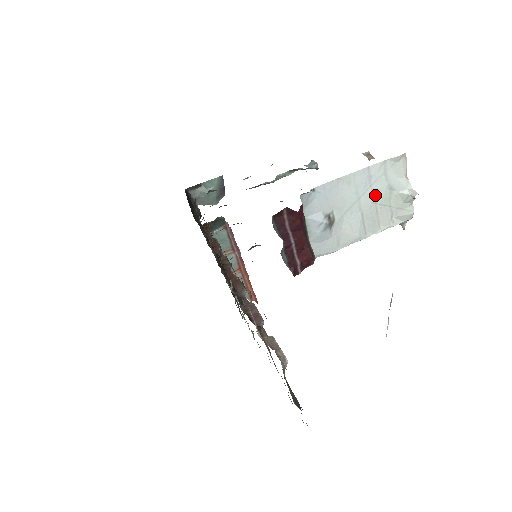
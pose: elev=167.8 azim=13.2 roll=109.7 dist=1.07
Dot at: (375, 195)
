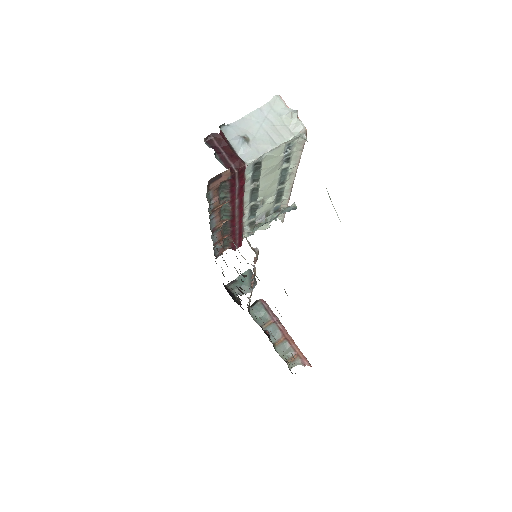
Dot at: (272, 121)
